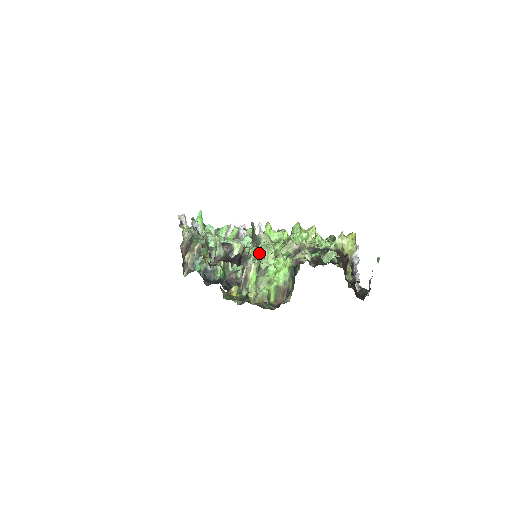
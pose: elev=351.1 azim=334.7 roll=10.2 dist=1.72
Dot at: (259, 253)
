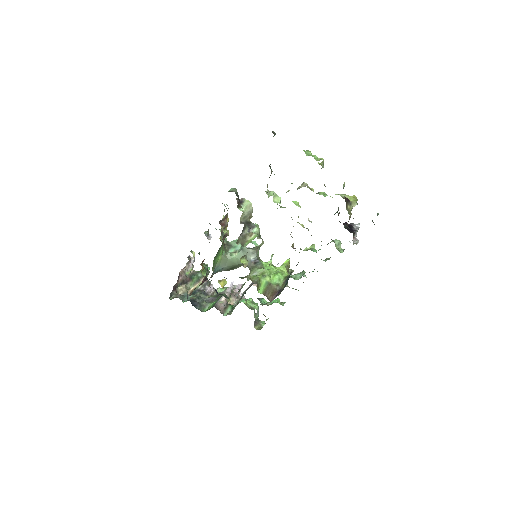
Dot at: occluded
